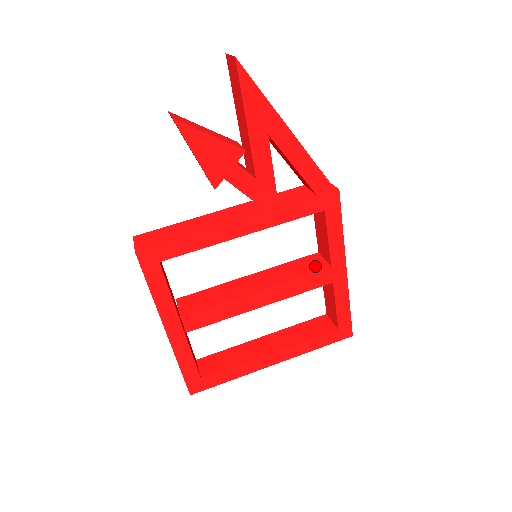
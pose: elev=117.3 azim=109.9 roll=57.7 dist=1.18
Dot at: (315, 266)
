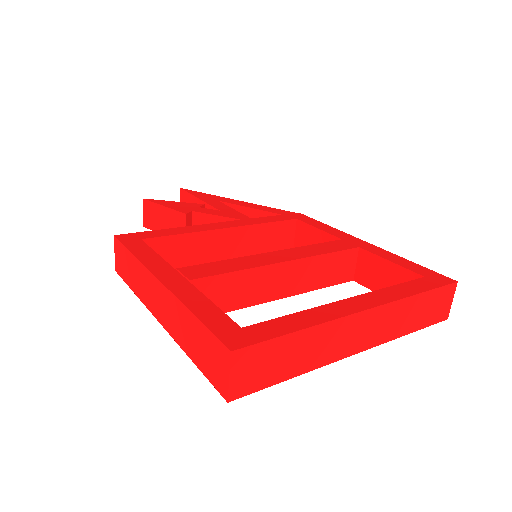
Dot at: occluded
